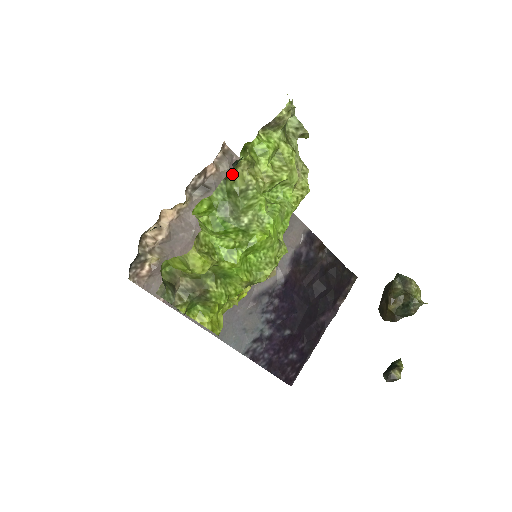
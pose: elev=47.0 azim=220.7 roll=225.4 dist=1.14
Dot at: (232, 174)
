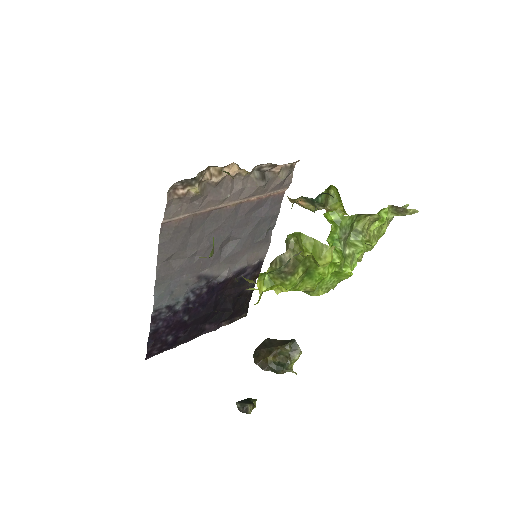
Dot at: (363, 216)
